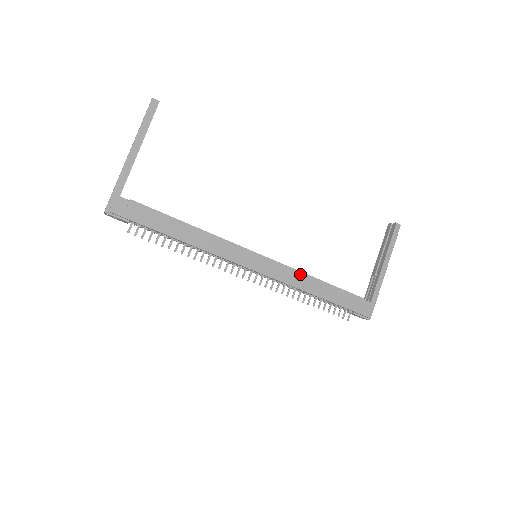
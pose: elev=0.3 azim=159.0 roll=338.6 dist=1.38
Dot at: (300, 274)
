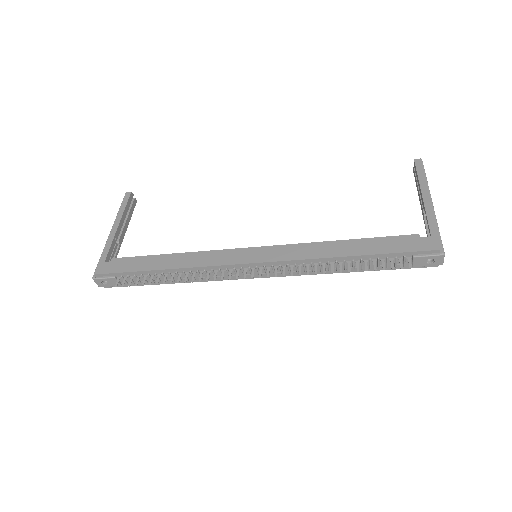
Dot at: (310, 245)
